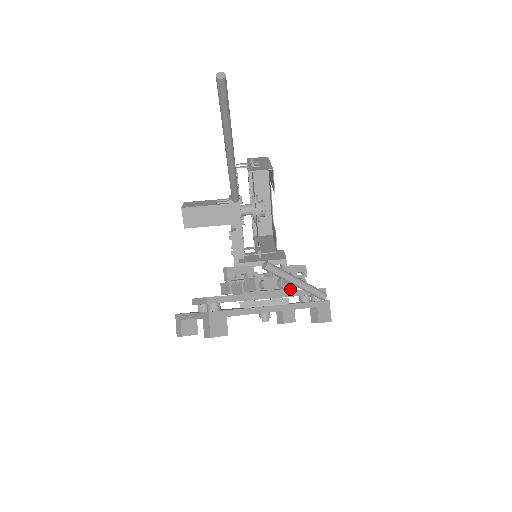
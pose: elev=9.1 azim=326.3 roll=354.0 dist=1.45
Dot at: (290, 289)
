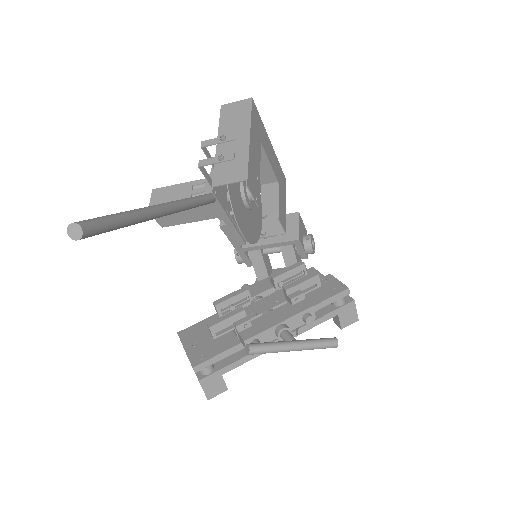
Dot at: occluded
